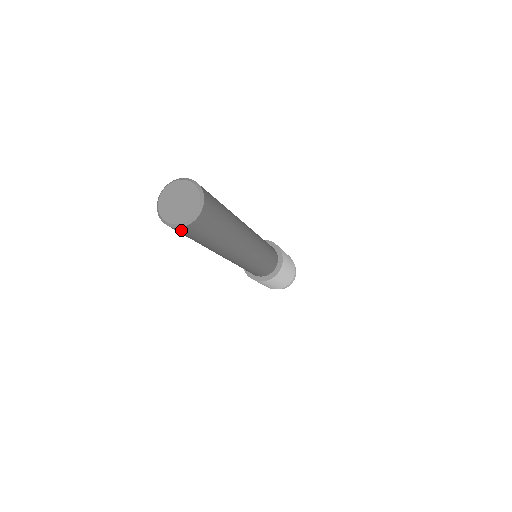
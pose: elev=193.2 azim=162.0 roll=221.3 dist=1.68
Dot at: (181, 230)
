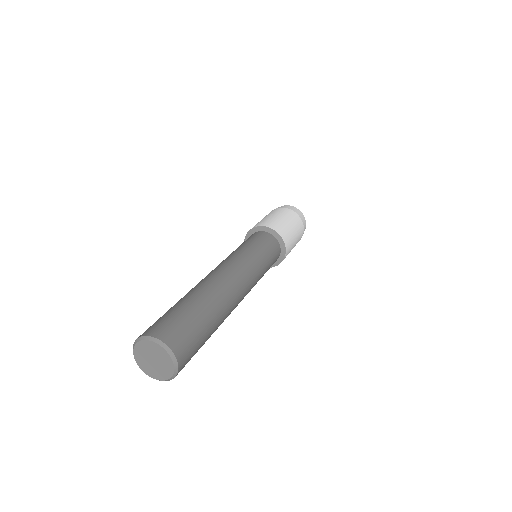
Dot at: occluded
